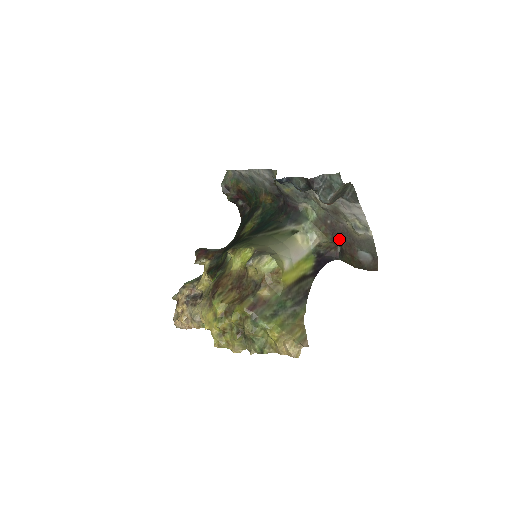
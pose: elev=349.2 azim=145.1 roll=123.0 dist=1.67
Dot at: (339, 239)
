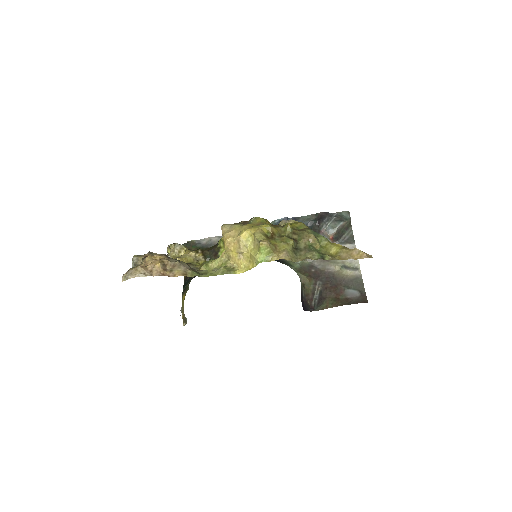
Dot at: (323, 284)
